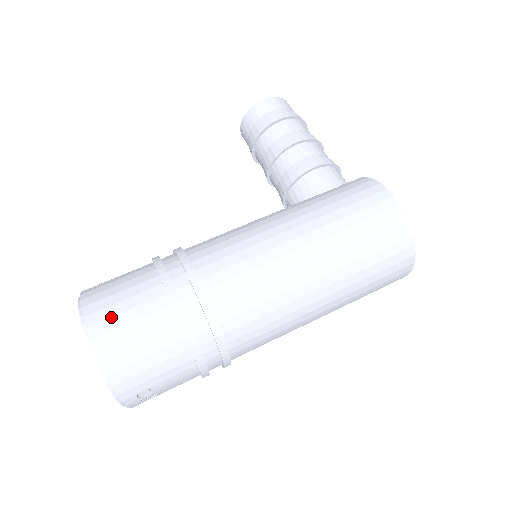
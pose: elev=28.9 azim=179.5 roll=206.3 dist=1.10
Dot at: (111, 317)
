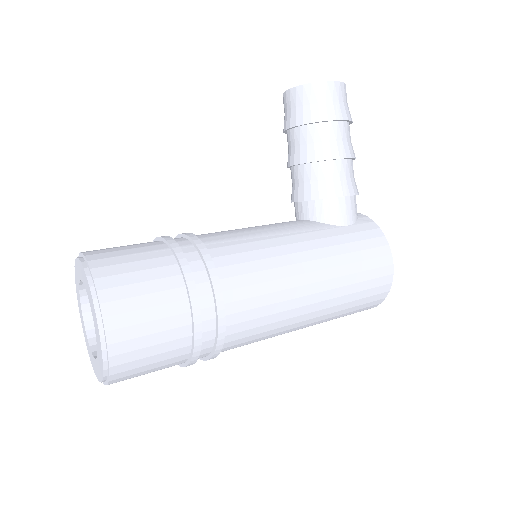
Dot at: (132, 325)
